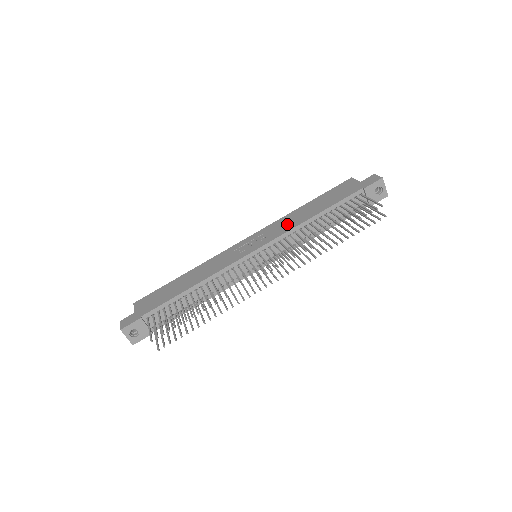
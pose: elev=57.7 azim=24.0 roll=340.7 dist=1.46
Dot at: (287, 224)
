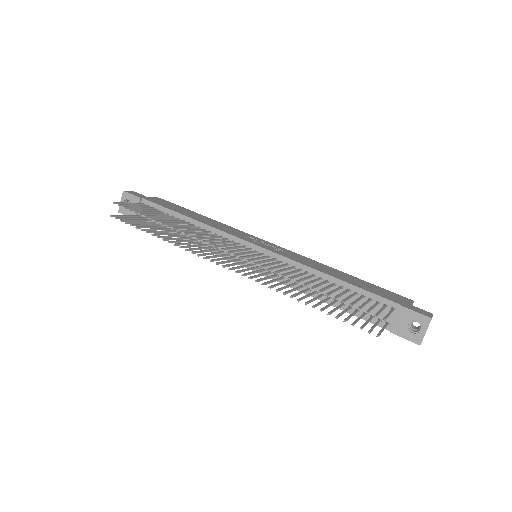
Dot at: (307, 262)
